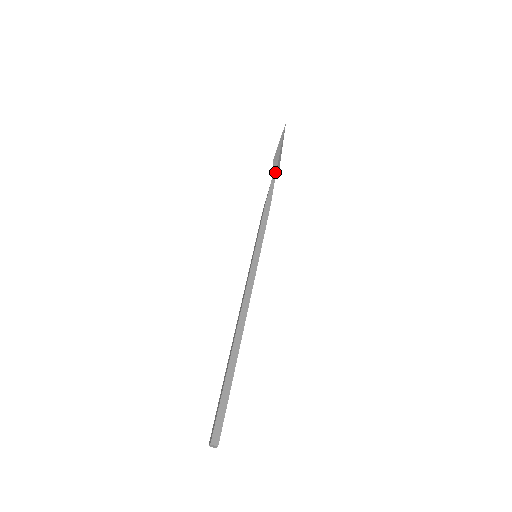
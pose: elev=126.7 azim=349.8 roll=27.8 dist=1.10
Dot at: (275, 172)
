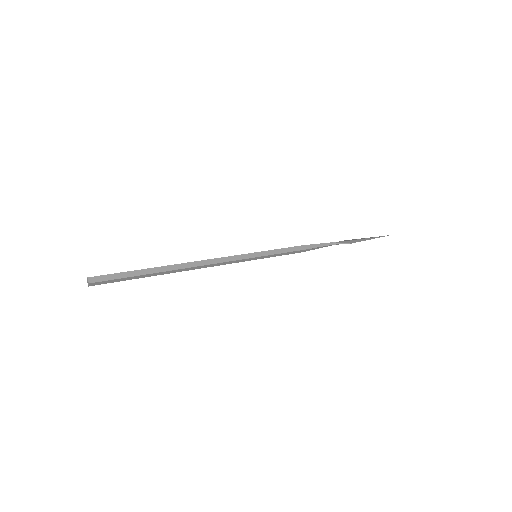
Dot at: (337, 242)
